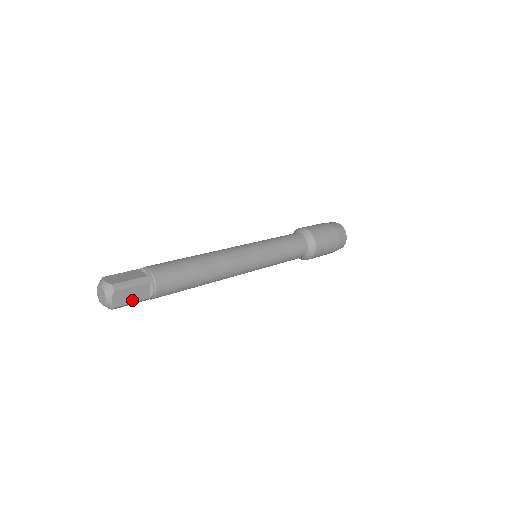
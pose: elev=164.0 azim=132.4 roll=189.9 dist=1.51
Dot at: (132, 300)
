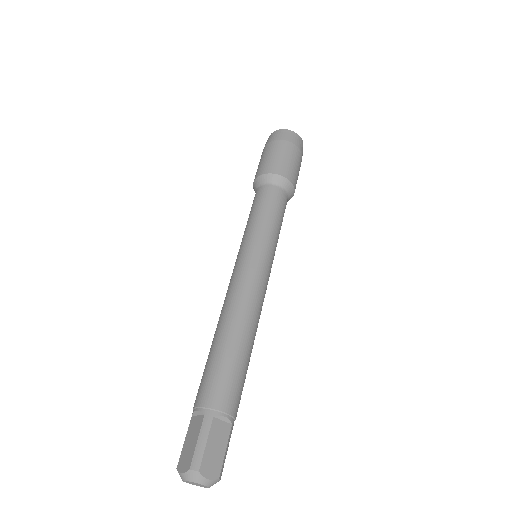
Dot at: (222, 450)
